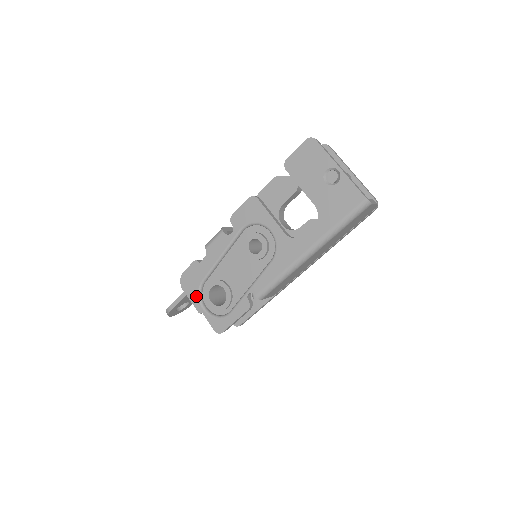
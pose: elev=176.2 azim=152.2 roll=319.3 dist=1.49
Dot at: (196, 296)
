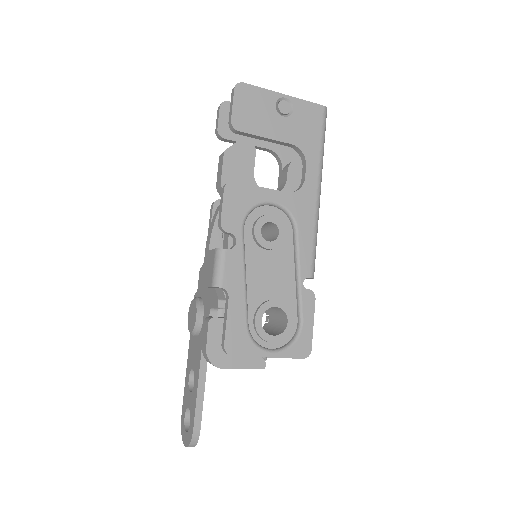
Dot at: (254, 349)
